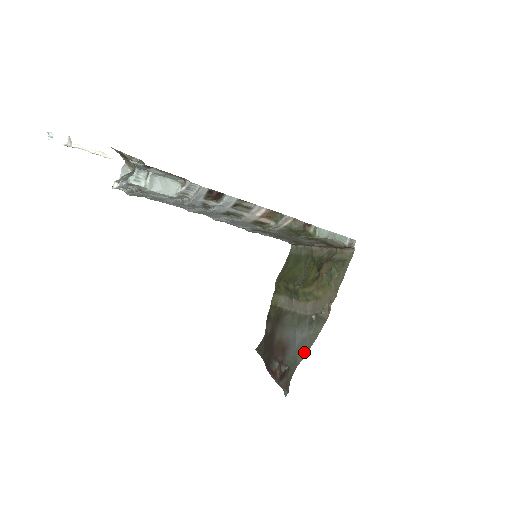
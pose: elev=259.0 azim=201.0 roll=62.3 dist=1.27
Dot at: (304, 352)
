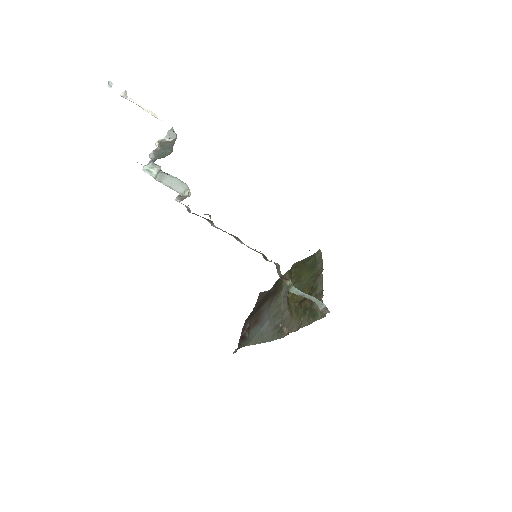
Dot at: (257, 341)
